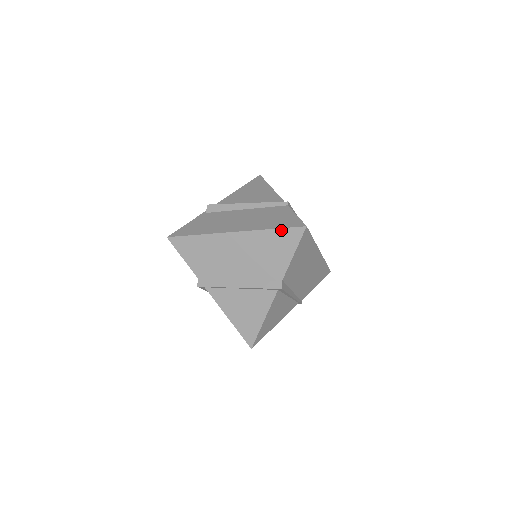
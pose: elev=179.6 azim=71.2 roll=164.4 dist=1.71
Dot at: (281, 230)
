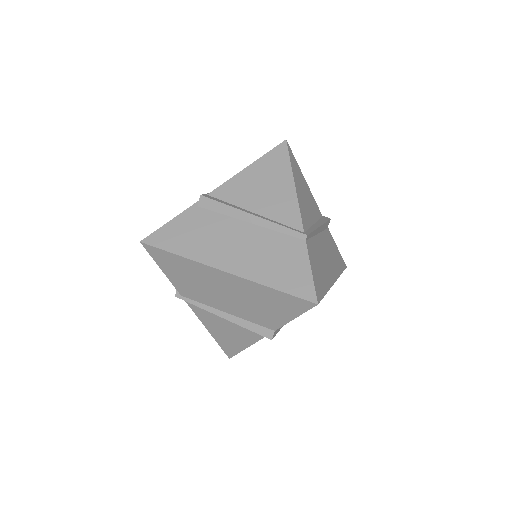
Dot at: (284, 294)
